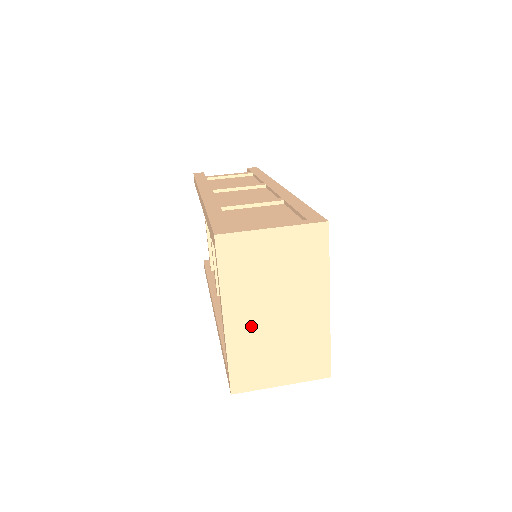
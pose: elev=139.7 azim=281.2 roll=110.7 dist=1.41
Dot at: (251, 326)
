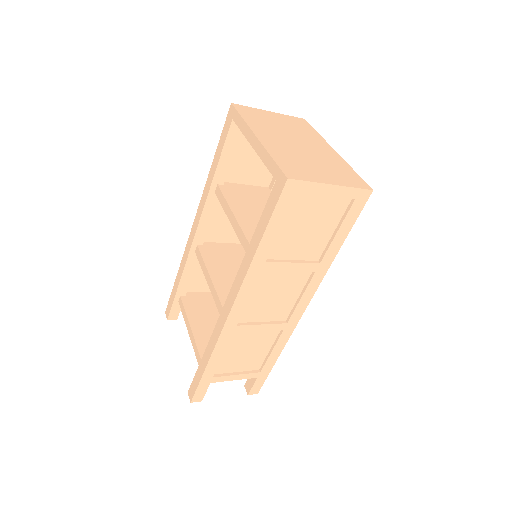
Dot at: (281, 145)
